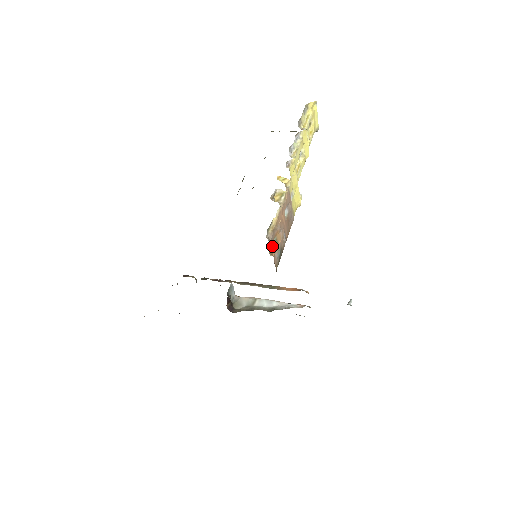
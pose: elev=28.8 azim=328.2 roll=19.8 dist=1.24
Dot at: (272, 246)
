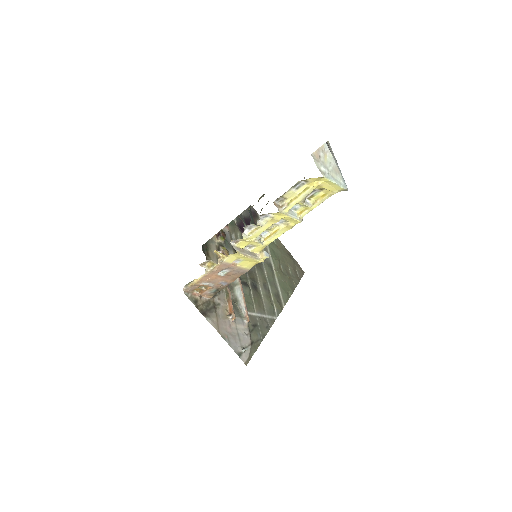
Dot at: (202, 288)
